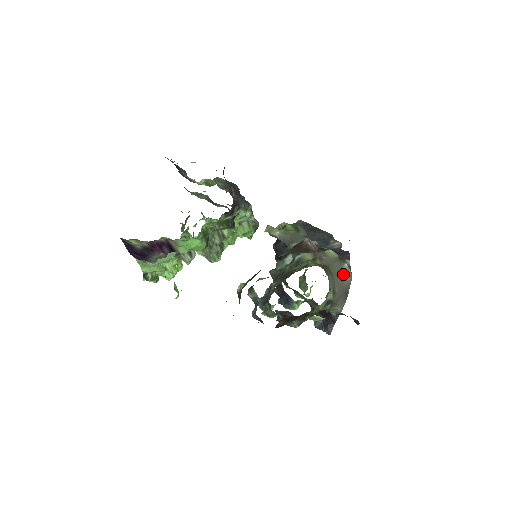
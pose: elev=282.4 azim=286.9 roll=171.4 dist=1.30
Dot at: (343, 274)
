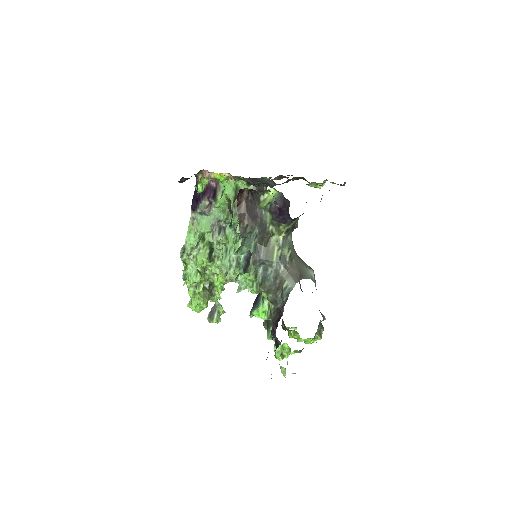
Dot at: (306, 267)
